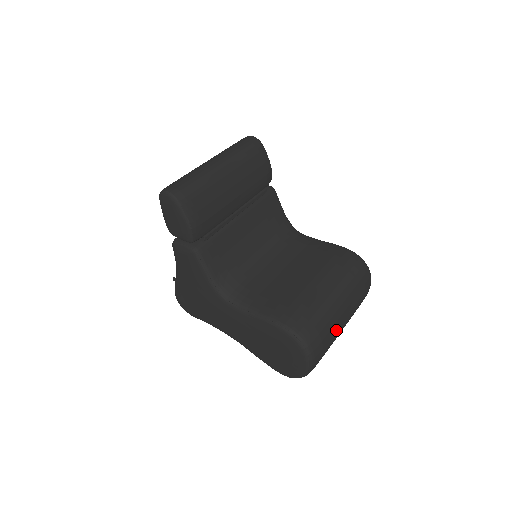
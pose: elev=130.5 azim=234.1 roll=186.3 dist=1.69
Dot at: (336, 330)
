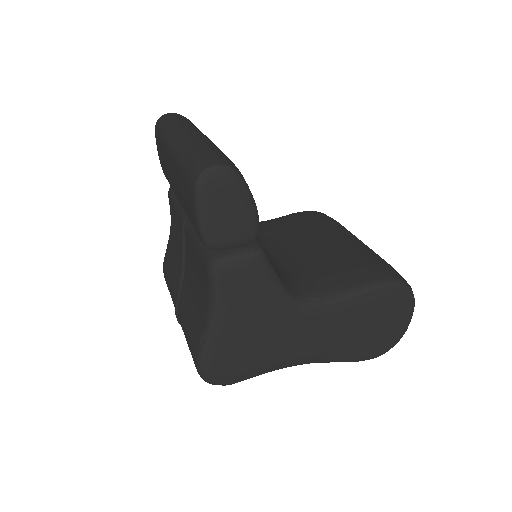
Dot at: occluded
